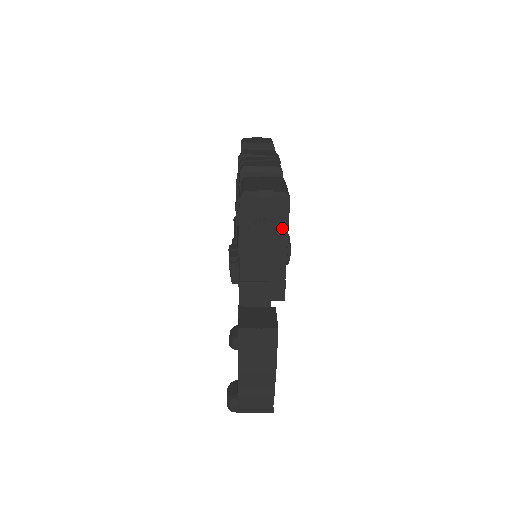
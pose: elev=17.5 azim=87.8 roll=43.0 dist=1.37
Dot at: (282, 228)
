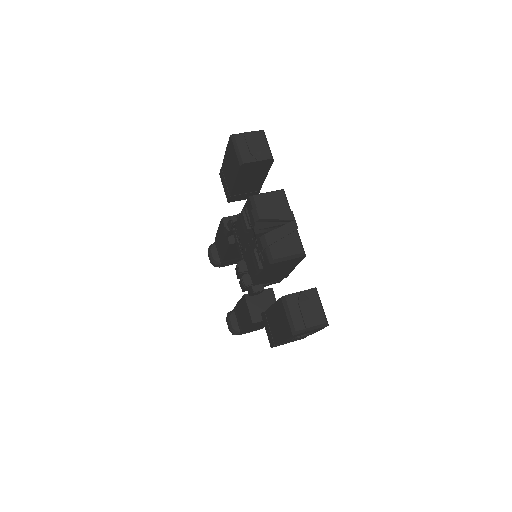
Dot at: (316, 331)
